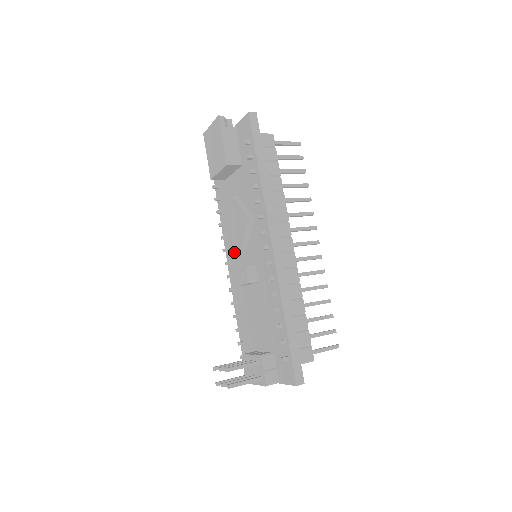
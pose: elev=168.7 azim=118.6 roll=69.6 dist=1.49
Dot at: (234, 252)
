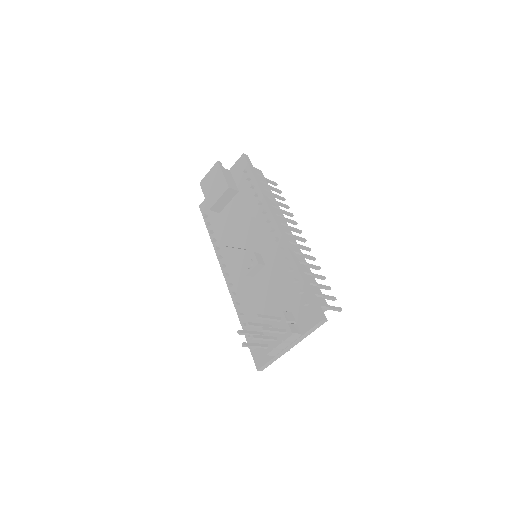
Dot at: (233, 262)
